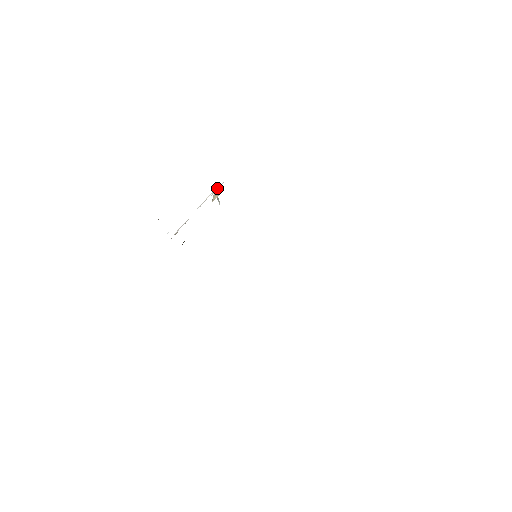
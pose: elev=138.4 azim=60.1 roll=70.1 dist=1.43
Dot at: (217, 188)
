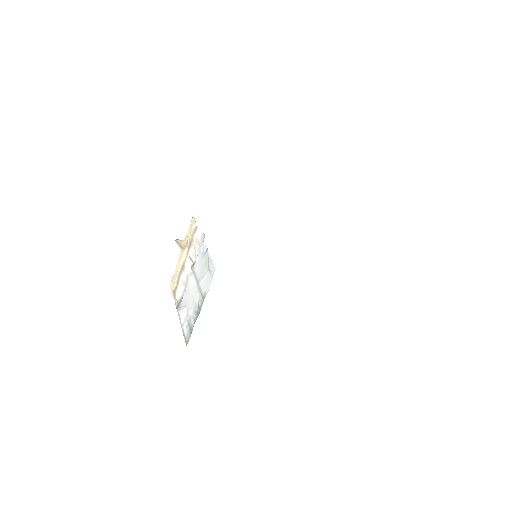
Dot at: (199, 238)
